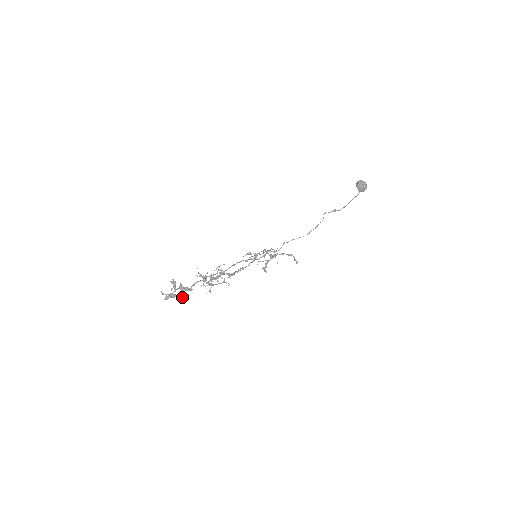
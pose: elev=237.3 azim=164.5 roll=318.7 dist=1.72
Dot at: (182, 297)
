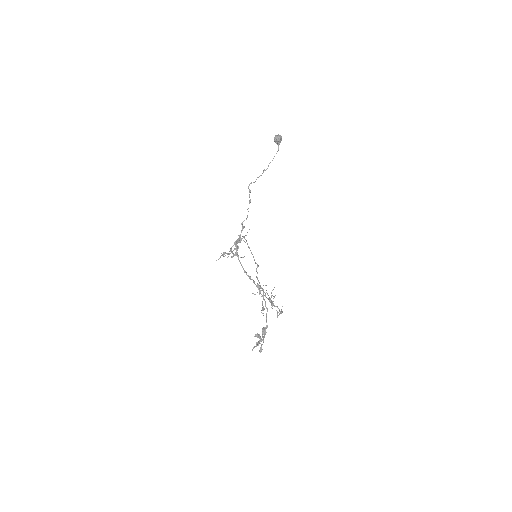
Dot at: occluded
